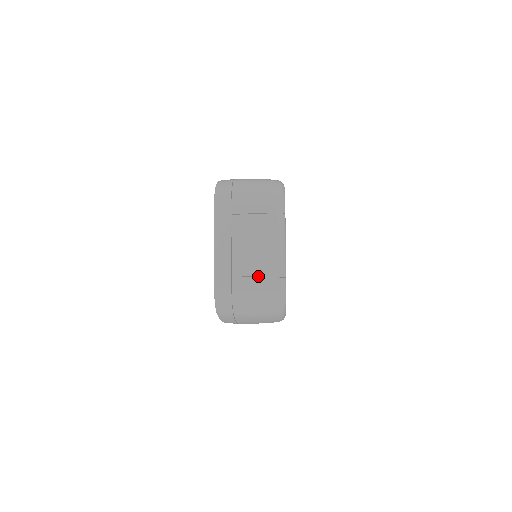
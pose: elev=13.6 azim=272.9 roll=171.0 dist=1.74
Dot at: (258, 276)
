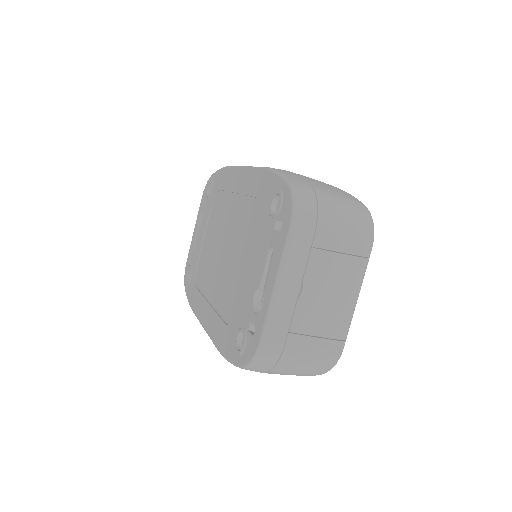
Dot at: (320, 336)
